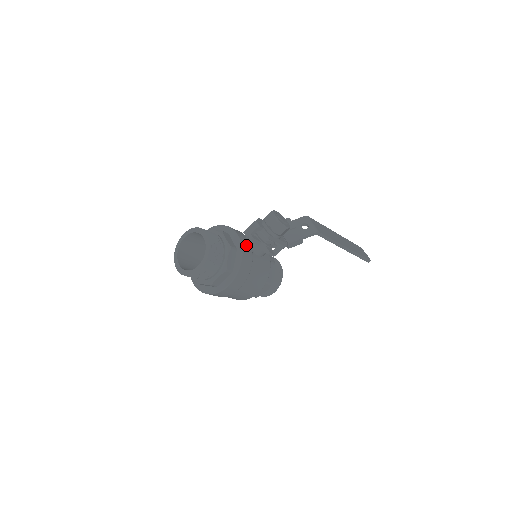
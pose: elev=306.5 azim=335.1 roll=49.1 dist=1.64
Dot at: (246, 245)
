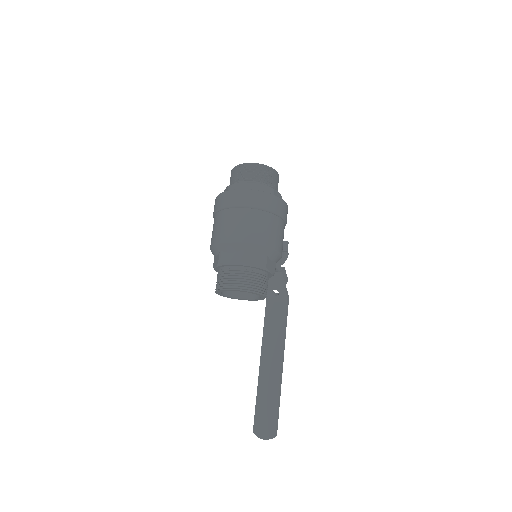
Dot at: occluded
